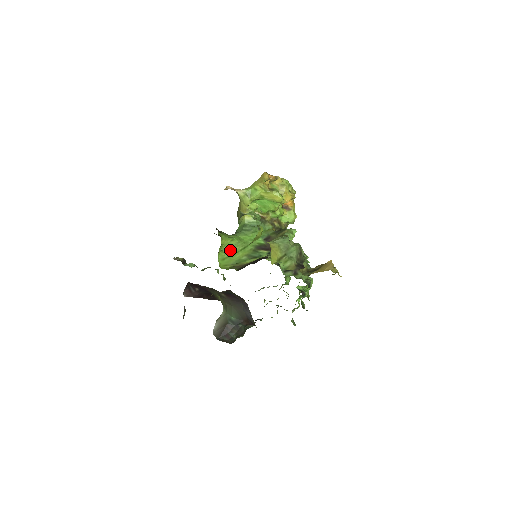
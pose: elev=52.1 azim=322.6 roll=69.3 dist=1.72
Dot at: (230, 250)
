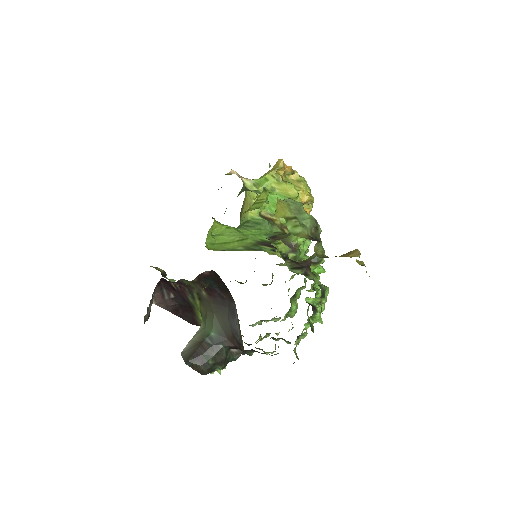
Dot at: (223, 237)
